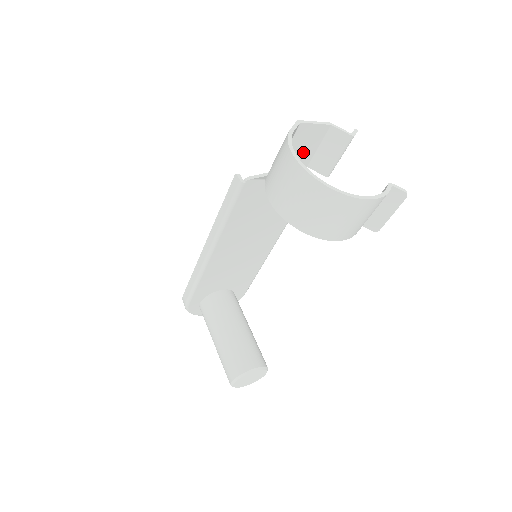
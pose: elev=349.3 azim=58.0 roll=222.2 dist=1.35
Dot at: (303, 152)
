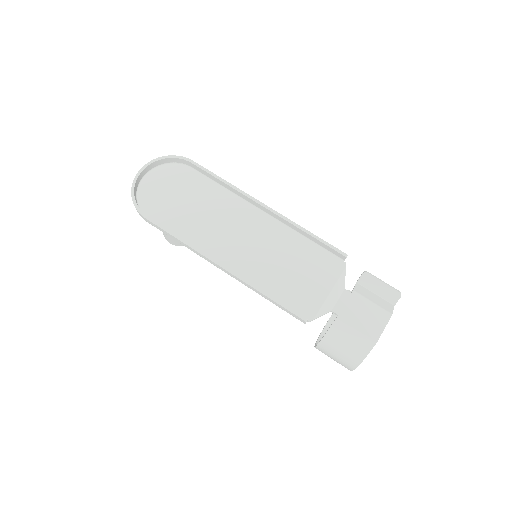
Dot at: (359, 311)
